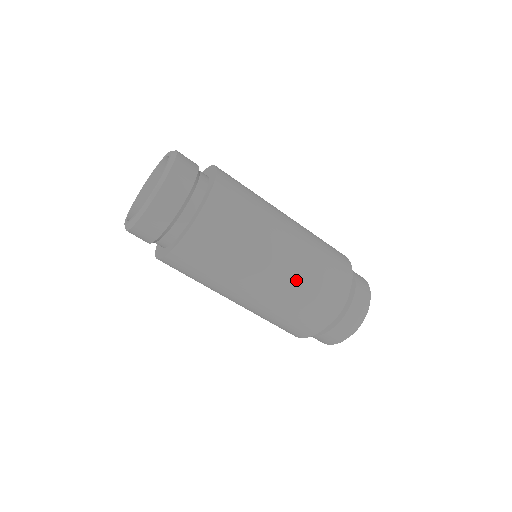
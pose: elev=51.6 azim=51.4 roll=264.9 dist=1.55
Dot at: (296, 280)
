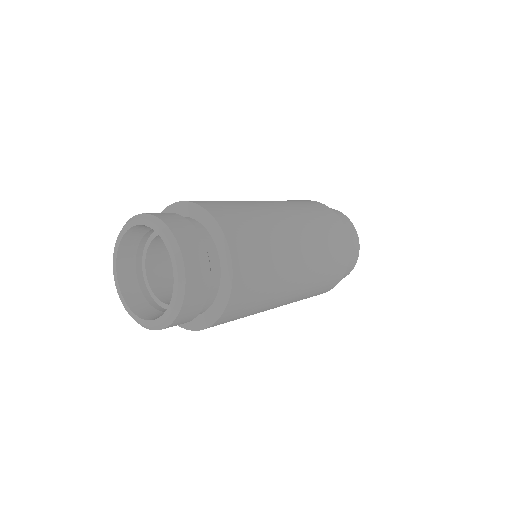
Dot at: occluded
